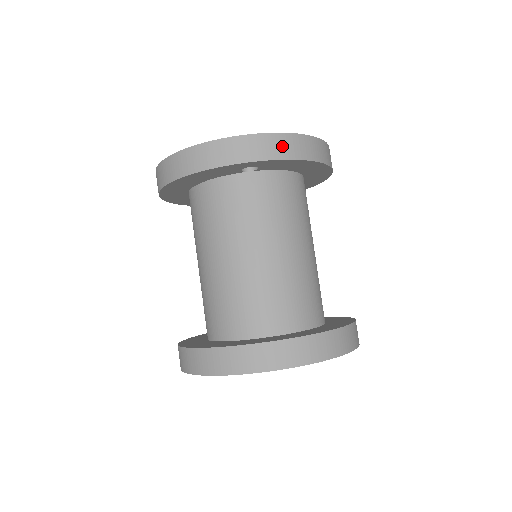
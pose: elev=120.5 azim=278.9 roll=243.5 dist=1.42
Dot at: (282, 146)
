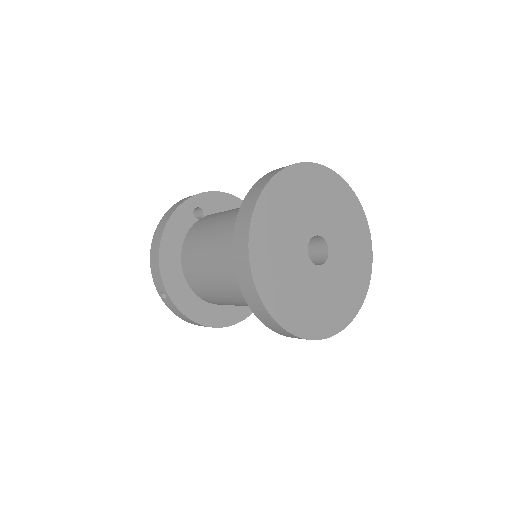
Dot at: occluded
